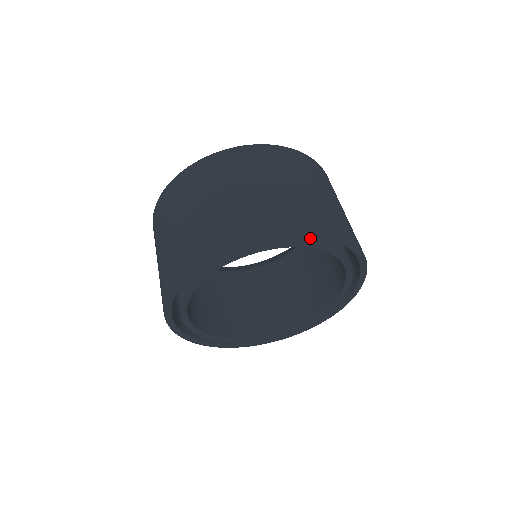
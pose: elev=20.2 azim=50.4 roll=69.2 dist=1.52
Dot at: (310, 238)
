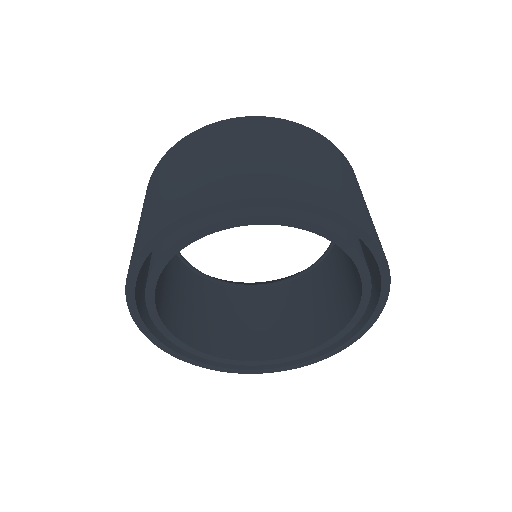
Dot at: (191, 229)
